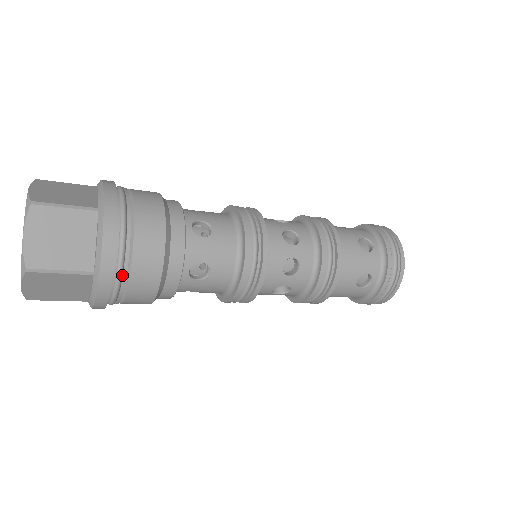
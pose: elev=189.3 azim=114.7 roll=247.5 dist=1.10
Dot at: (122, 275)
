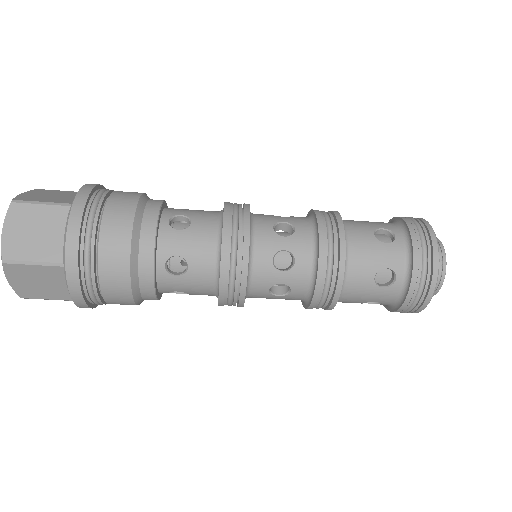
Dot at: (91, 267)
